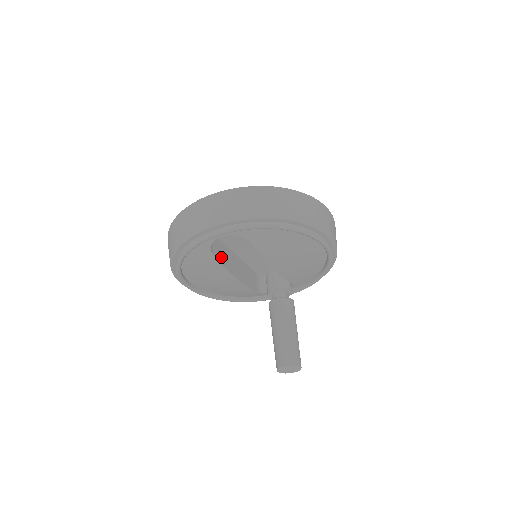
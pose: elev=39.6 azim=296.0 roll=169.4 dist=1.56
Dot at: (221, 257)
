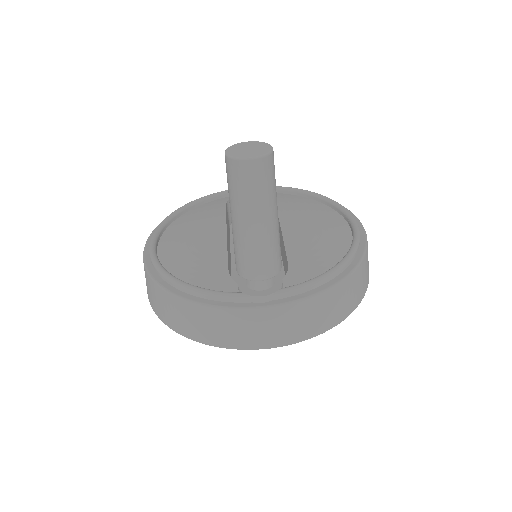
Dot at: (227, 218)
